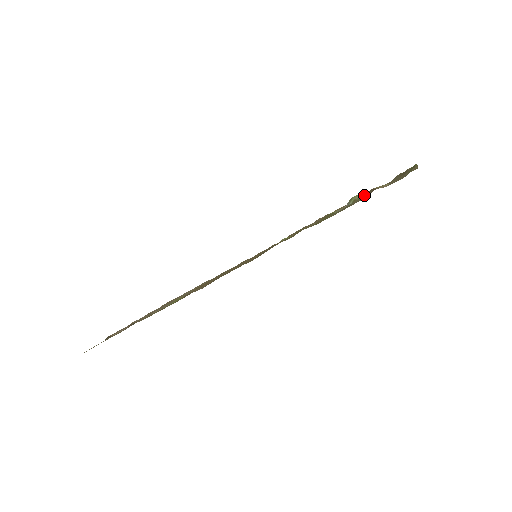
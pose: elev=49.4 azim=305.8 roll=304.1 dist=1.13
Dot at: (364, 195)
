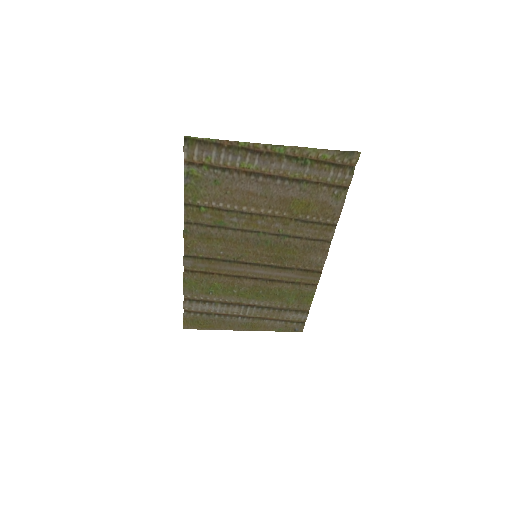
Dot at: (187, 168)
